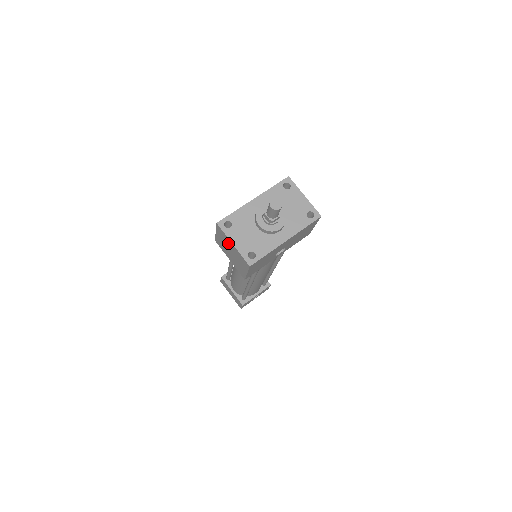
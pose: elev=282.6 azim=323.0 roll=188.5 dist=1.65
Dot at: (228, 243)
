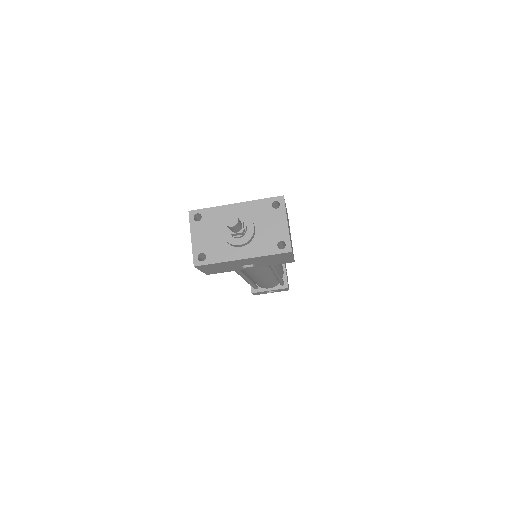
Dot at: occluded
